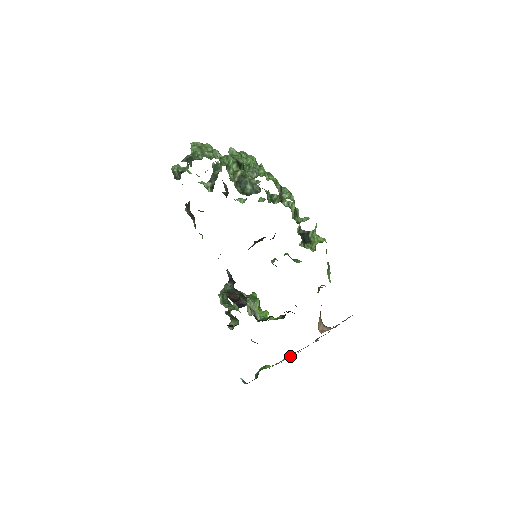
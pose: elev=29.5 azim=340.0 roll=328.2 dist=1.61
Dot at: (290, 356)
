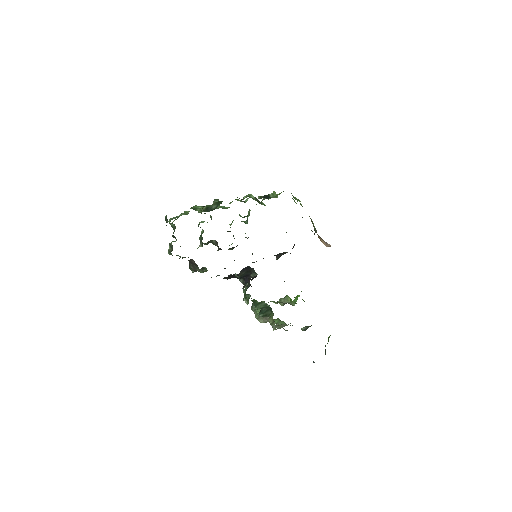
Dot at: occluded
